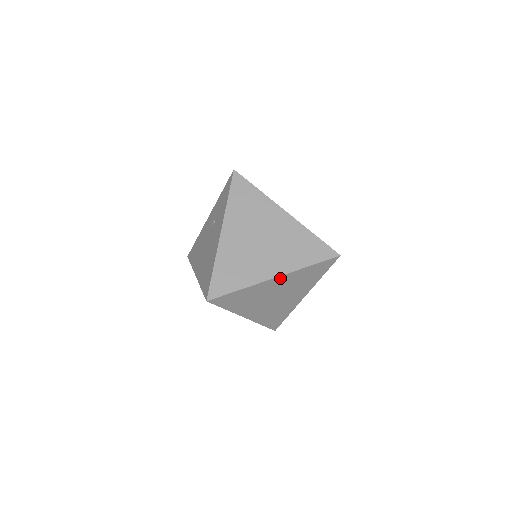
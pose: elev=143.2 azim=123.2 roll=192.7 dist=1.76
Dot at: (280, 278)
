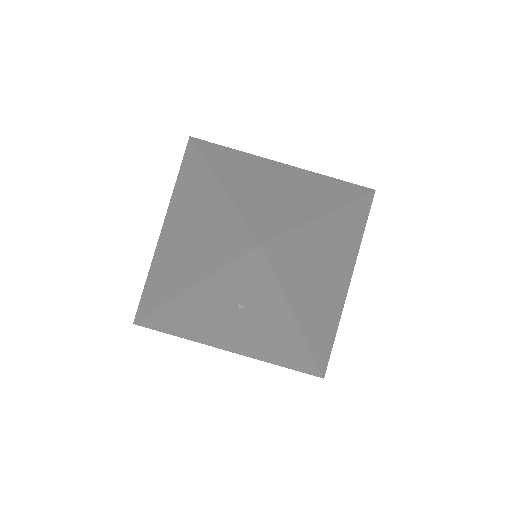
Dot at: occluded
